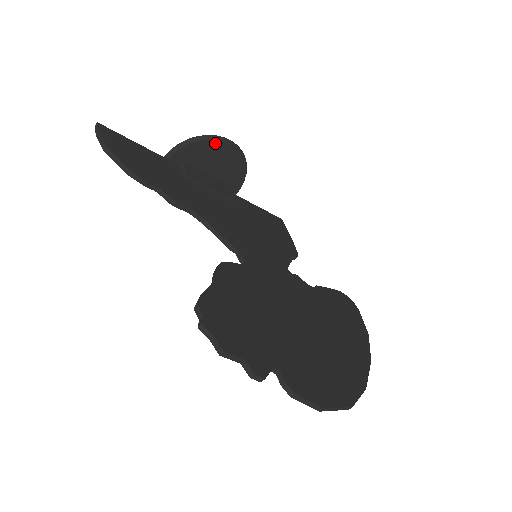
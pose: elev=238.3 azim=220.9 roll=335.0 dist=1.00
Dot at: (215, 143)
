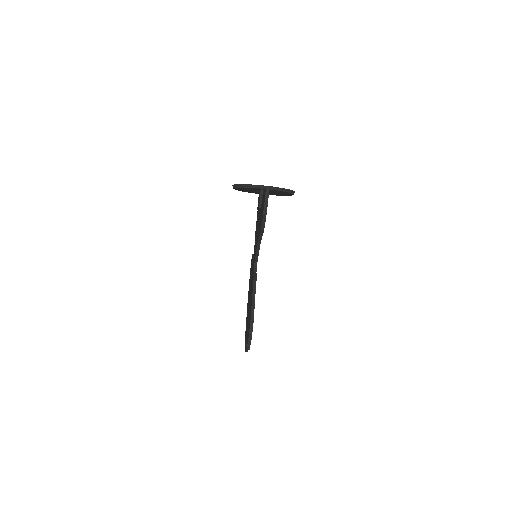
Dot at: (290, 193)
